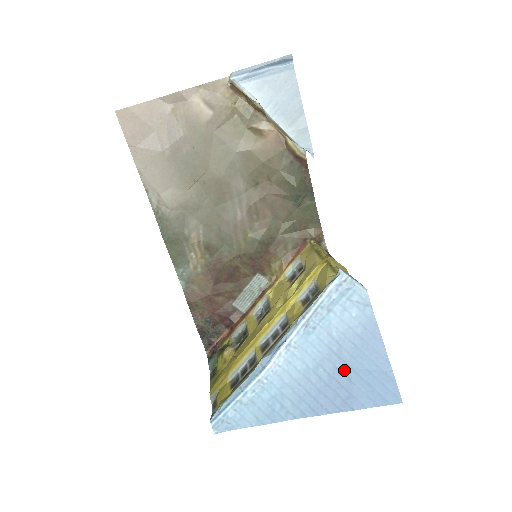
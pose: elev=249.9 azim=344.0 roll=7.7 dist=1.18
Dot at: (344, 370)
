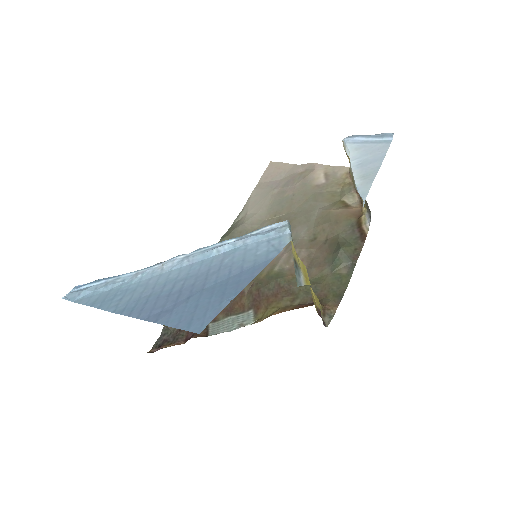
Dot at: (196, 289)
